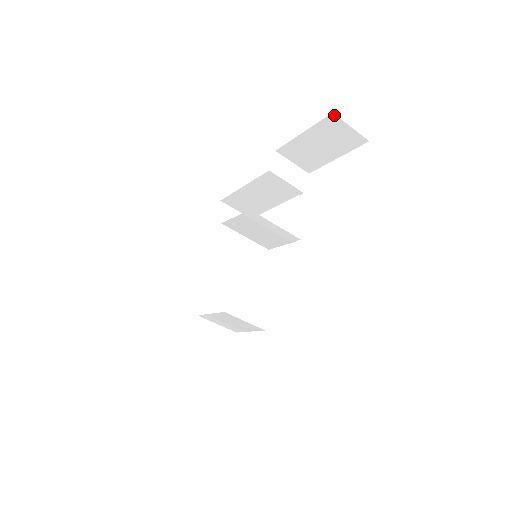
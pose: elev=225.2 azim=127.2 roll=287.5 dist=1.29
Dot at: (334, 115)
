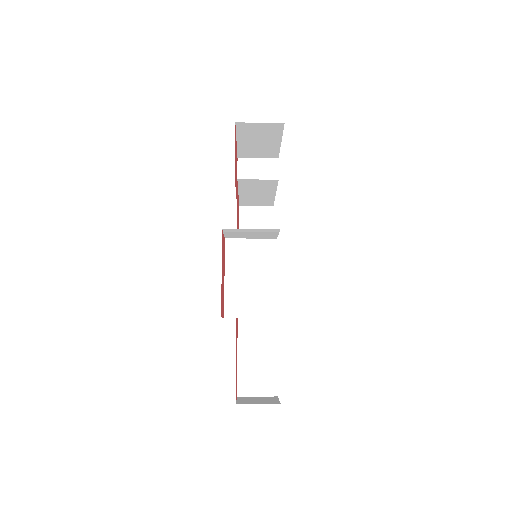
Dot at: (238, 123)
